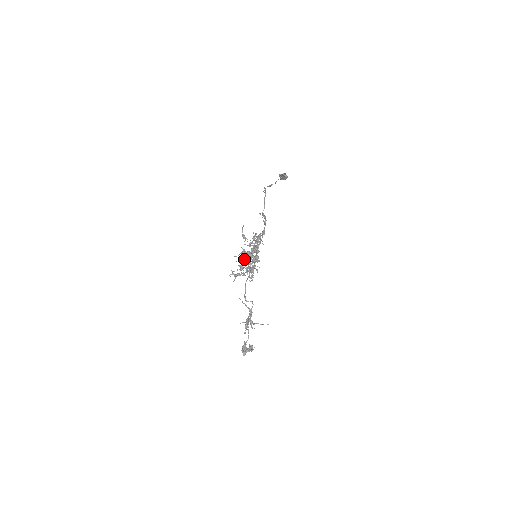
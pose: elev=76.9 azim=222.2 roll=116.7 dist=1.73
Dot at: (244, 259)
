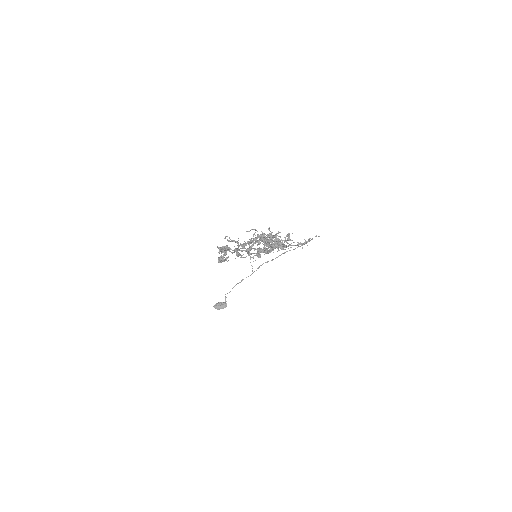
Dot at: occluded
